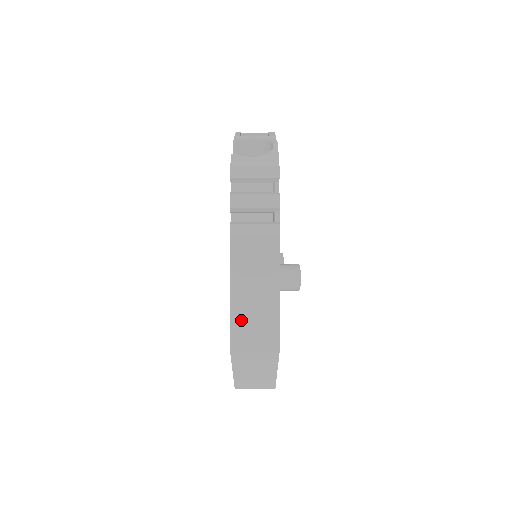
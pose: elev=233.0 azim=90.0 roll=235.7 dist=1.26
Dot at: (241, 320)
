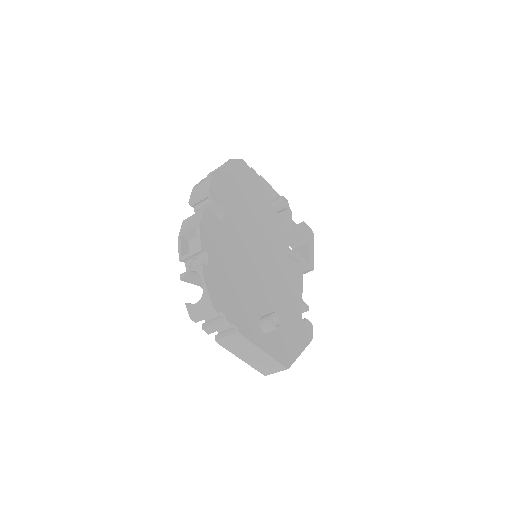
Dot at: (258, 366)
